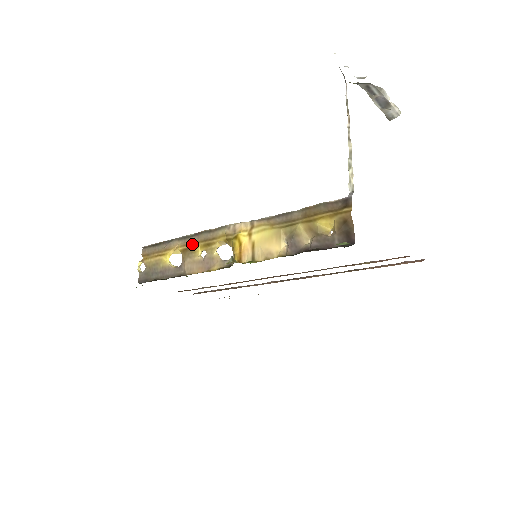
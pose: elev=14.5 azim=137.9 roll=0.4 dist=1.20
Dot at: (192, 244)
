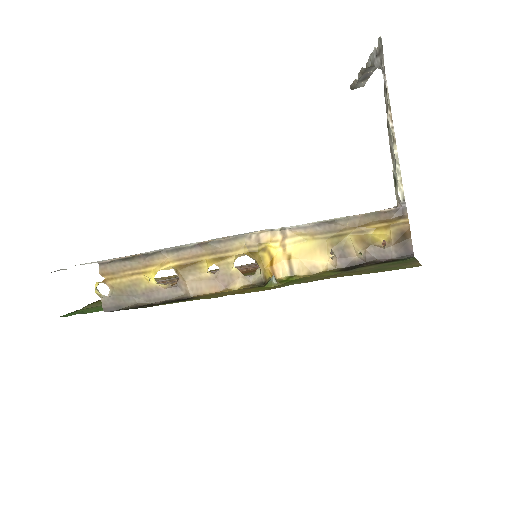
Dot at: (193, 258)
